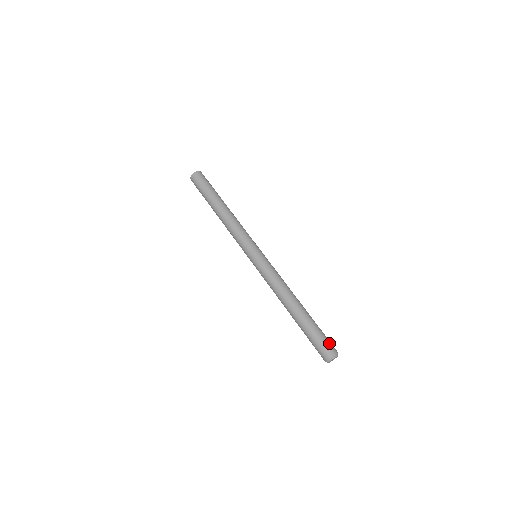
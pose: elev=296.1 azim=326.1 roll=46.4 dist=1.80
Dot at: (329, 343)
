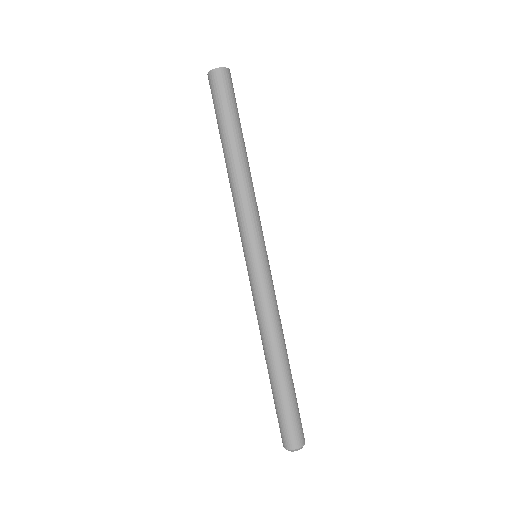
Dot at: (298, 430)
